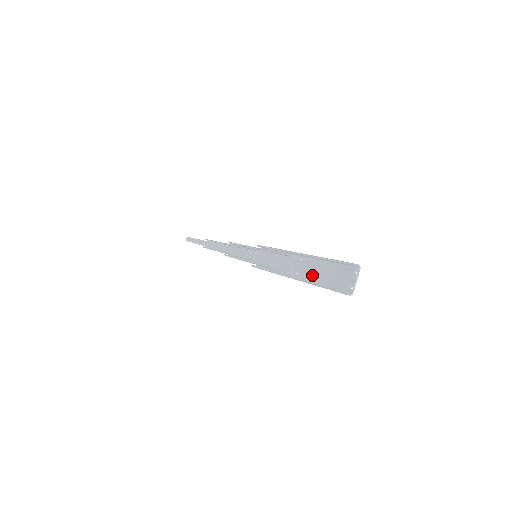
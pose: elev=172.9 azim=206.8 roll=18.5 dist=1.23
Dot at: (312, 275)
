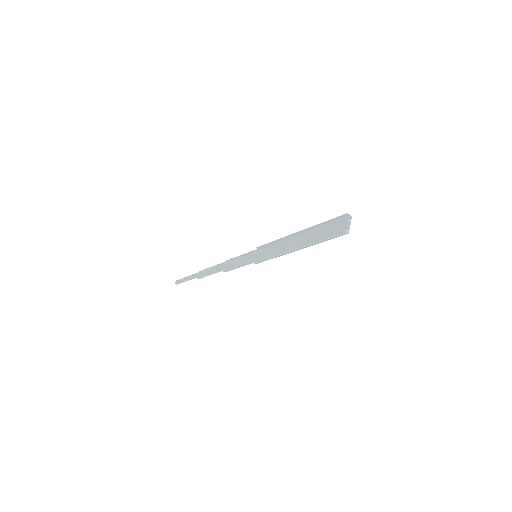
Dot at: occluded
